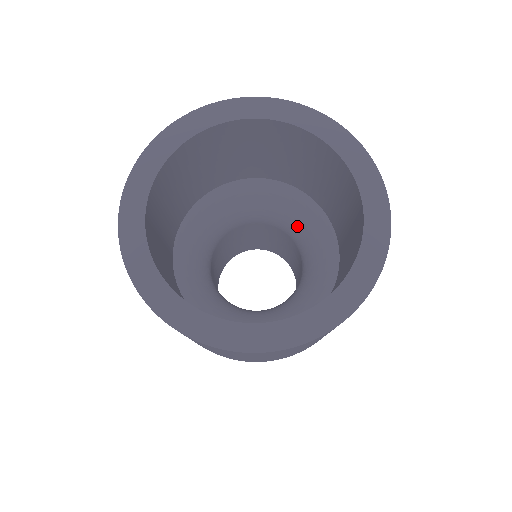
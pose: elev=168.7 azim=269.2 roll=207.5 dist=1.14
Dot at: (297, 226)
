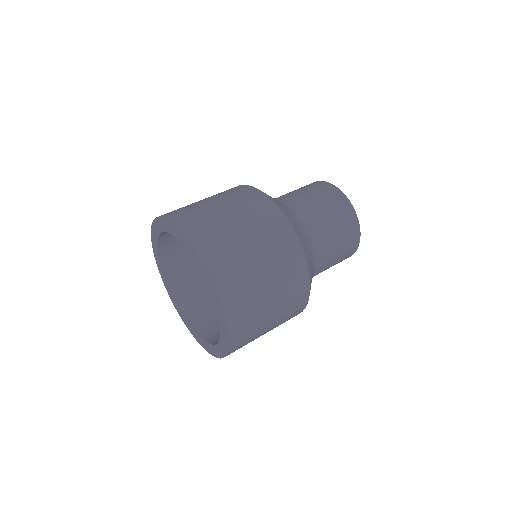
Dot at: occluded
